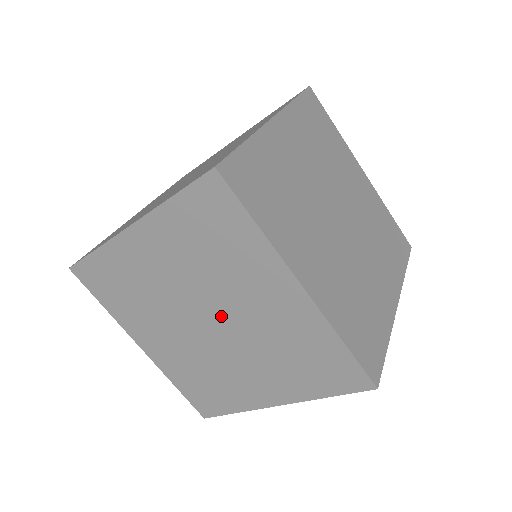
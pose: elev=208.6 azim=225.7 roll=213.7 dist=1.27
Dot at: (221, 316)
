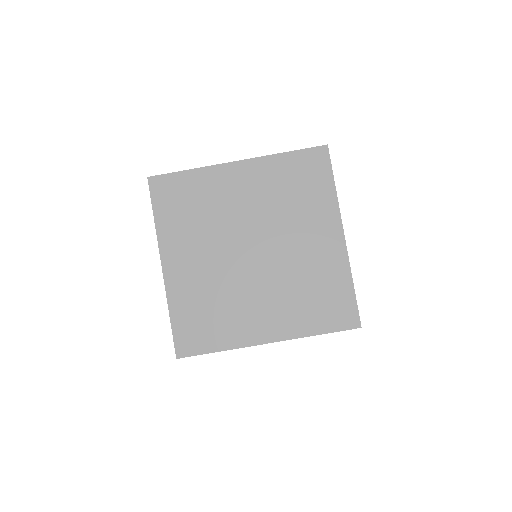
Dot at: (268, 247)
